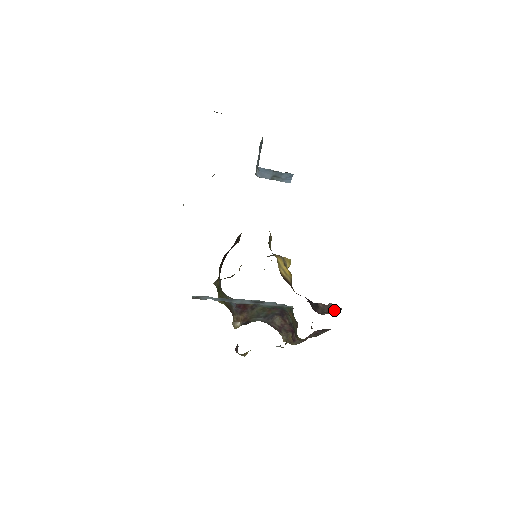
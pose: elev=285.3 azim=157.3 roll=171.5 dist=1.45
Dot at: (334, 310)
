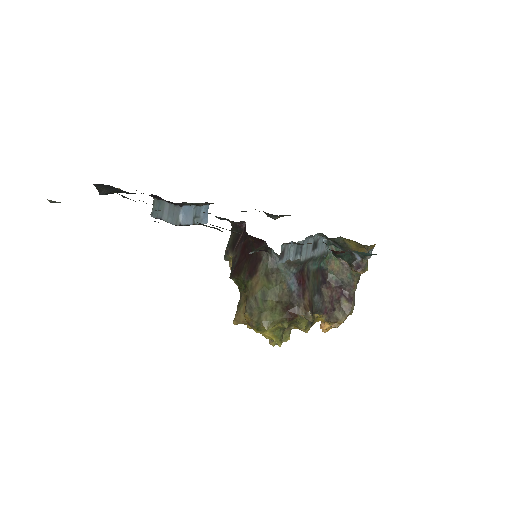
Dot at: occluded
